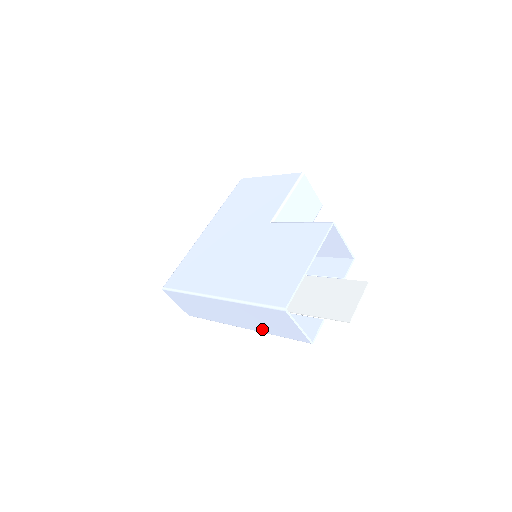
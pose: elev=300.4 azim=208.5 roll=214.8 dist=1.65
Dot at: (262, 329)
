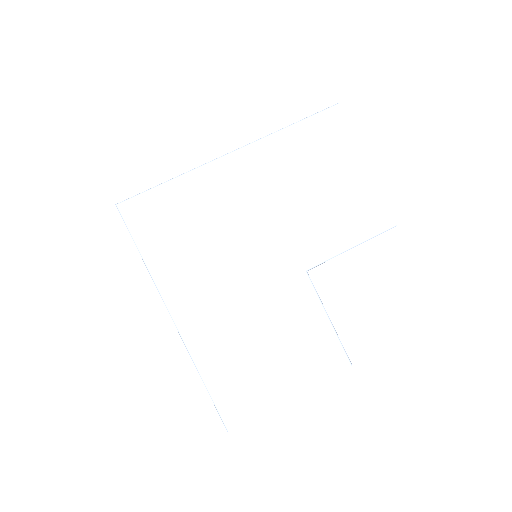
Dot at: occluded
